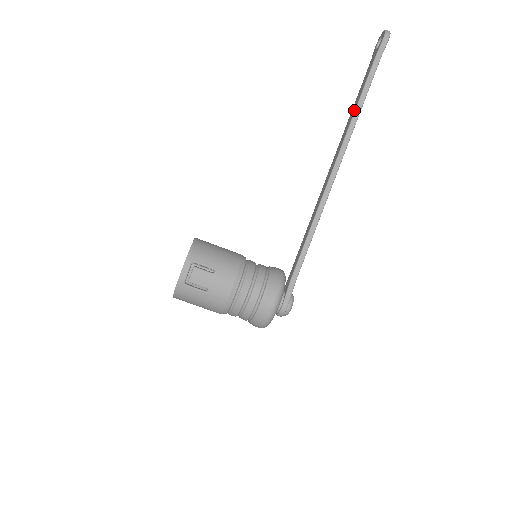
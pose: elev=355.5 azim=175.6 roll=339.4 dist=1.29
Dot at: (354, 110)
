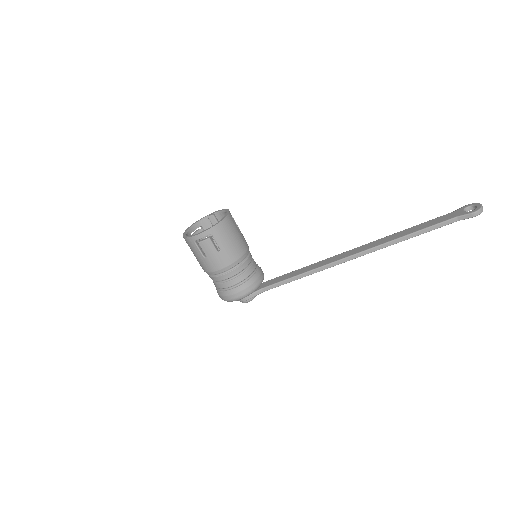
Dot at: (404, 235)
